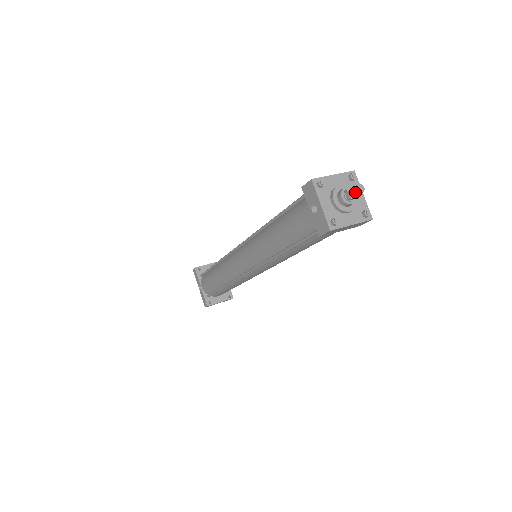
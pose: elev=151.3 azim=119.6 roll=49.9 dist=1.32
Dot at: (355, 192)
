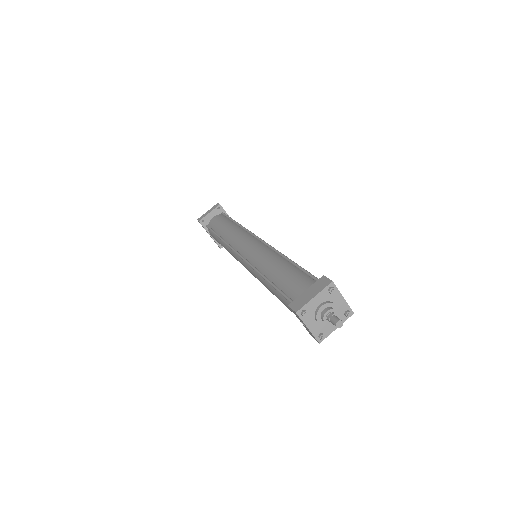
Dot at: occluded
